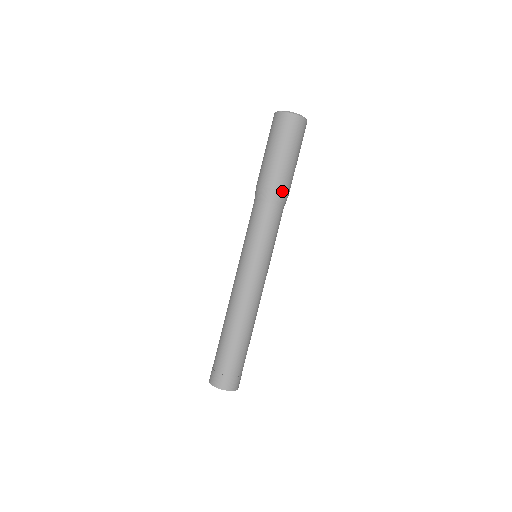
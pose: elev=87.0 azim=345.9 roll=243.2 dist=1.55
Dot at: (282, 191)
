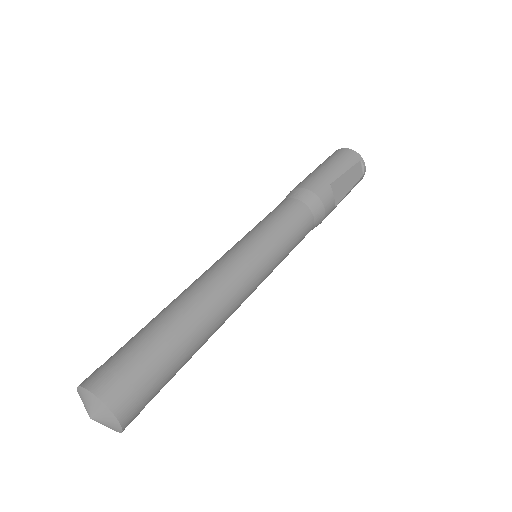
Dot at: (302, 188)
